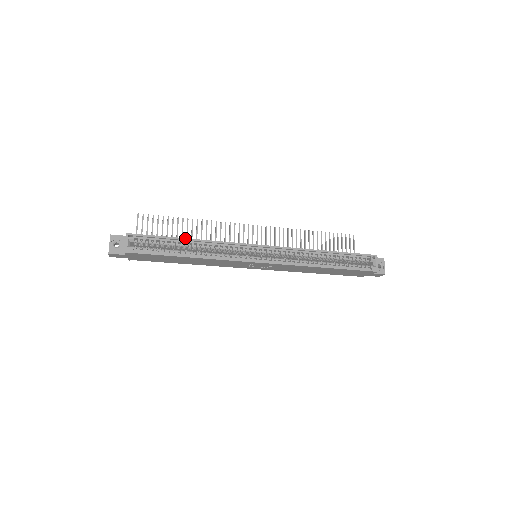
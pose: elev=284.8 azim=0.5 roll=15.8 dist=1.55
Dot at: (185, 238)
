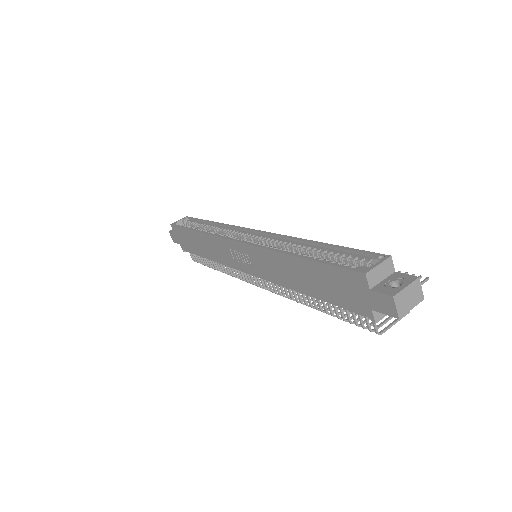
Dot at: (210, 221)
